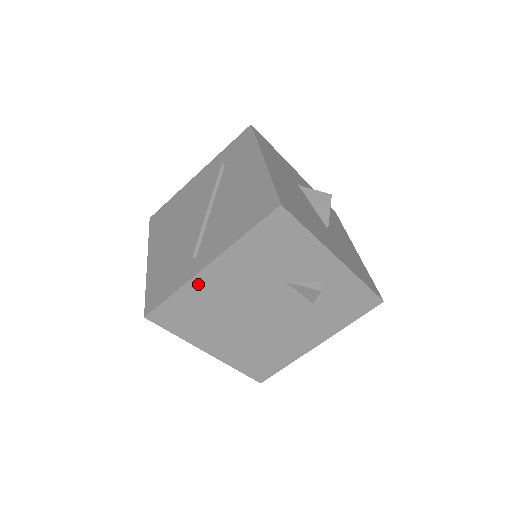
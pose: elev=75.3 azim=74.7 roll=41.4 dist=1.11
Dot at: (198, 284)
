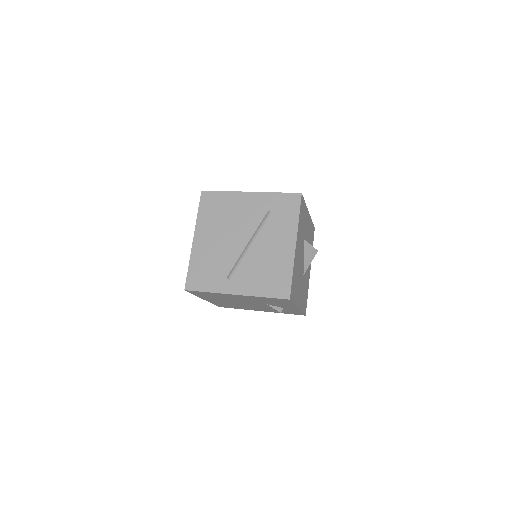
Dot at: (224, 294)
